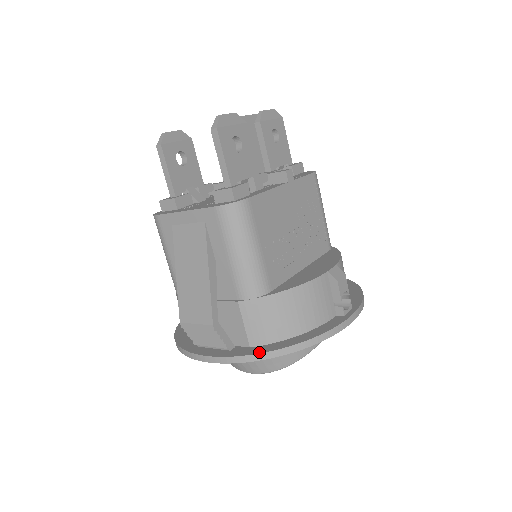
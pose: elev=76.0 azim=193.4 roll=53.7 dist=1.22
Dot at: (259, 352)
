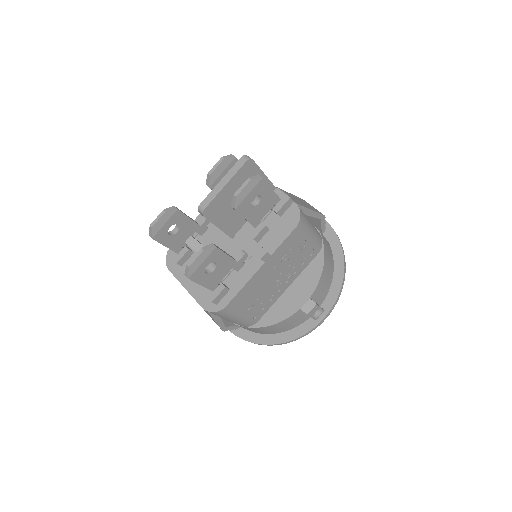
Dot at: (254, 342)
